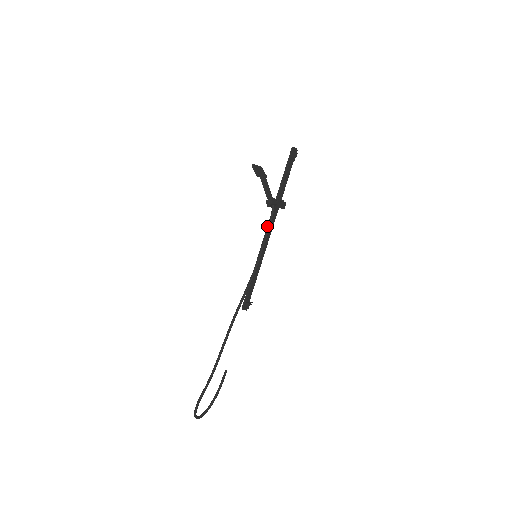
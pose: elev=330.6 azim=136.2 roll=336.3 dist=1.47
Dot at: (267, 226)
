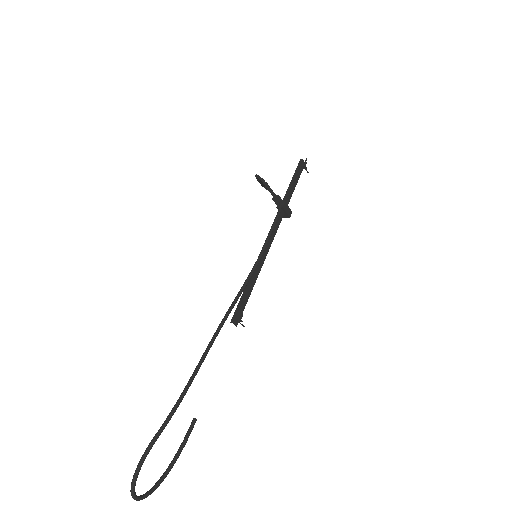
Dot at: occluded
